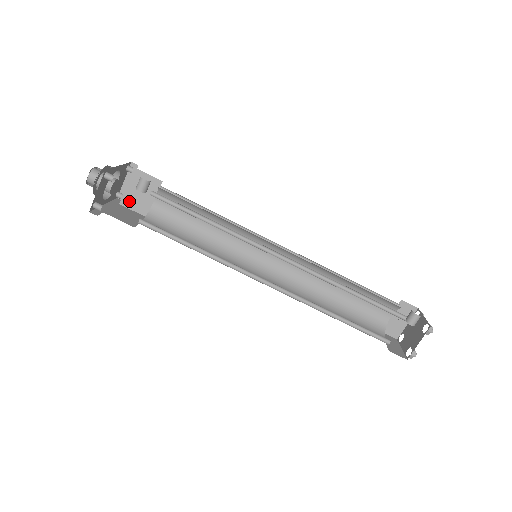
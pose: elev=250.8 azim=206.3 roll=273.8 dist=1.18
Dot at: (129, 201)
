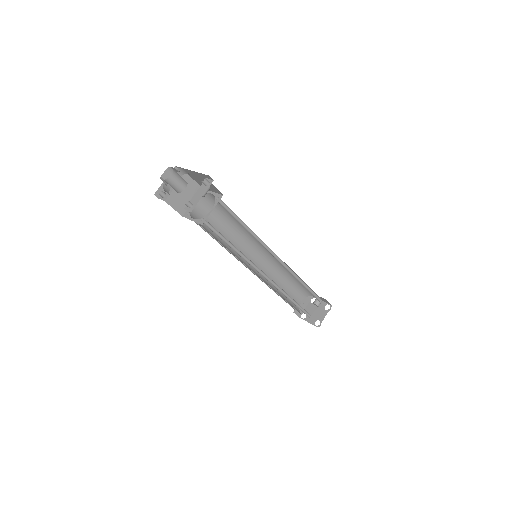
Dot at: (173, 200)
